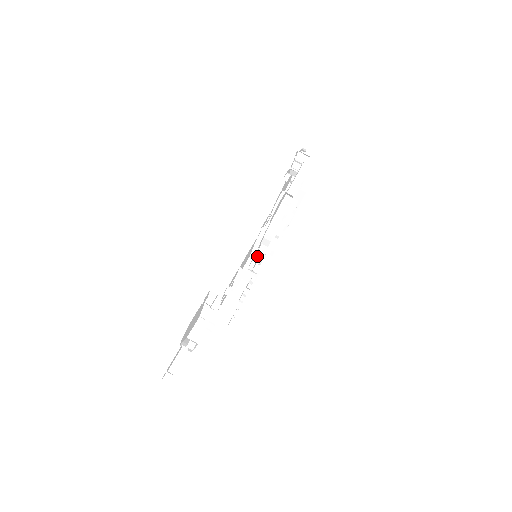
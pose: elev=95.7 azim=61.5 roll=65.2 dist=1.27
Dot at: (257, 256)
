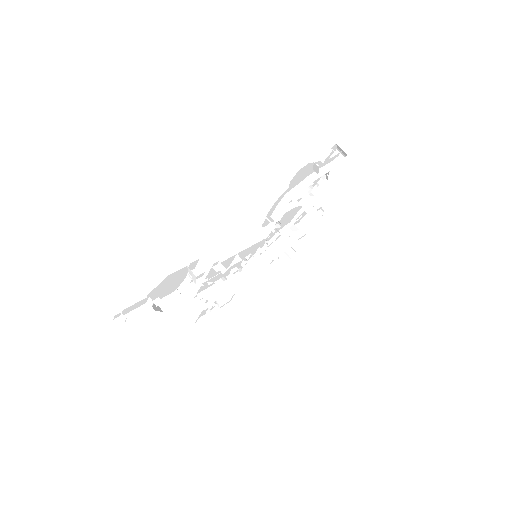
Dot at: occluded
